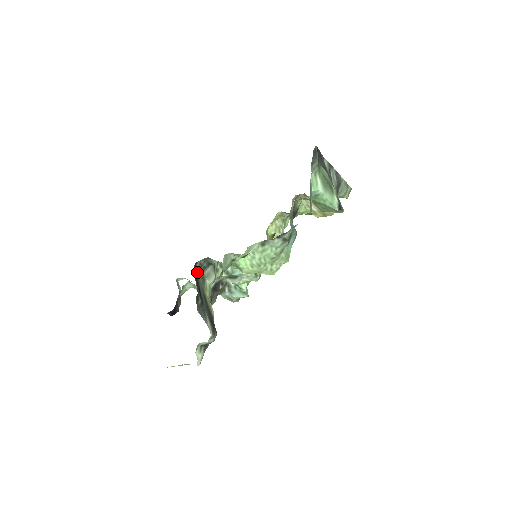
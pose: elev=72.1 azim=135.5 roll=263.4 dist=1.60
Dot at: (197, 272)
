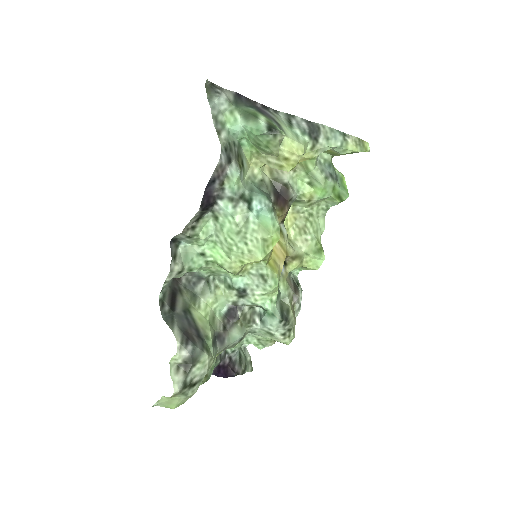
Dot at: (183, 288)
